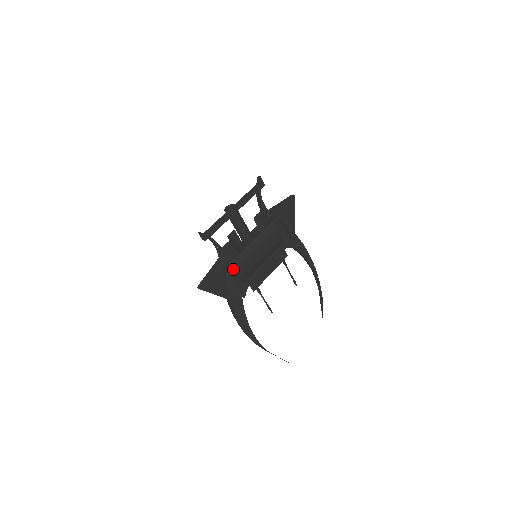
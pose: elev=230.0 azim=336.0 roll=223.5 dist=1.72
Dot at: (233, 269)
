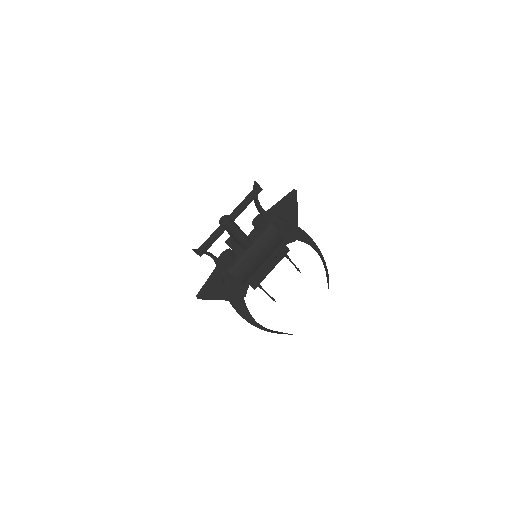
Dot at: (231, 276)
